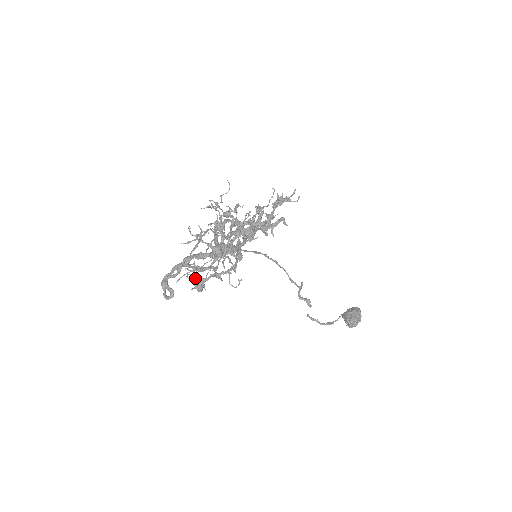
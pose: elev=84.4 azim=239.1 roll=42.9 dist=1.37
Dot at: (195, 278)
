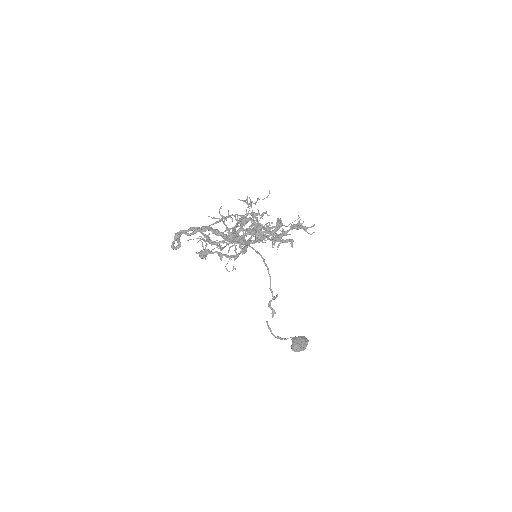
Dot at: (203, 246)
